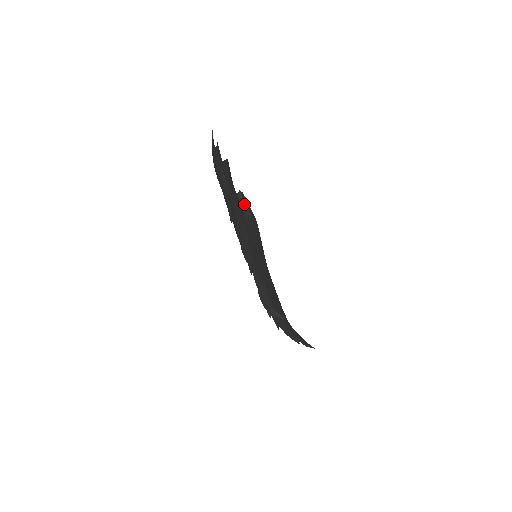
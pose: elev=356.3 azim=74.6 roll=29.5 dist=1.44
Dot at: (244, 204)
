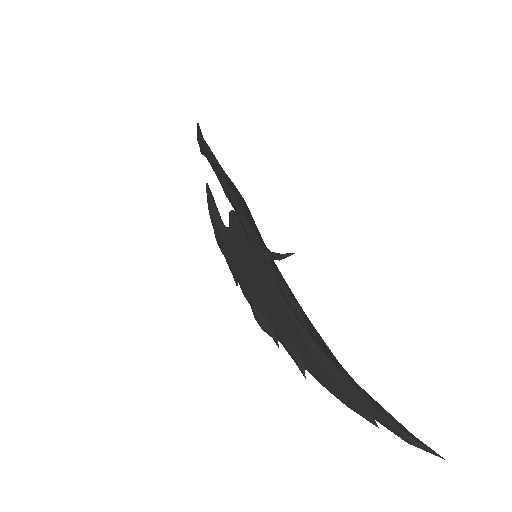
Dot at: (236, 214)
